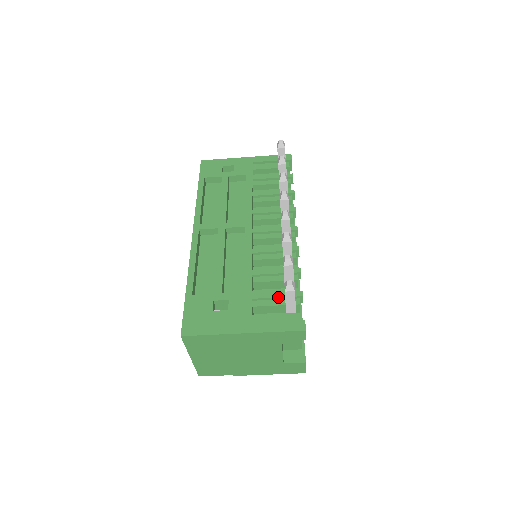
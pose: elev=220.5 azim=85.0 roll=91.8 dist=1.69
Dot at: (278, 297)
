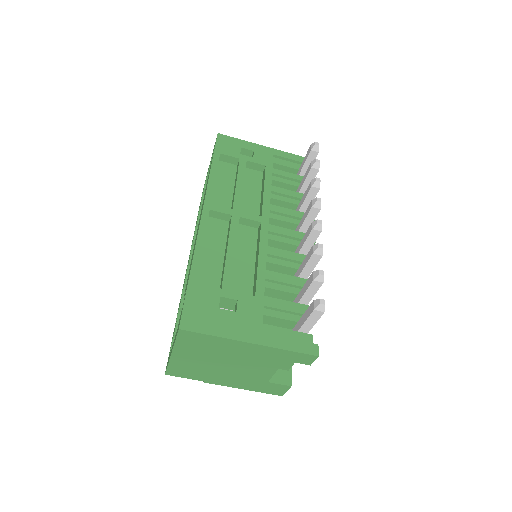
Dot at: (292, 311)
